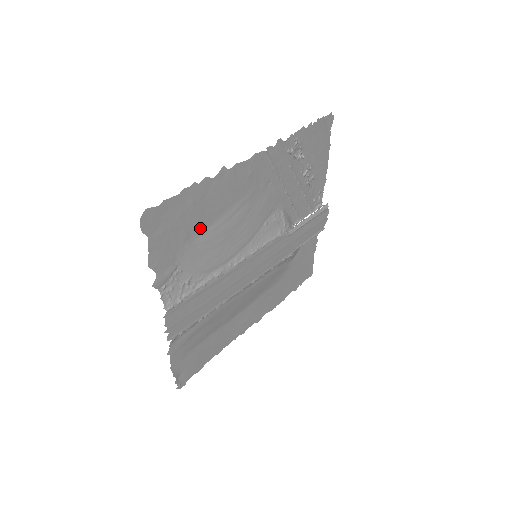
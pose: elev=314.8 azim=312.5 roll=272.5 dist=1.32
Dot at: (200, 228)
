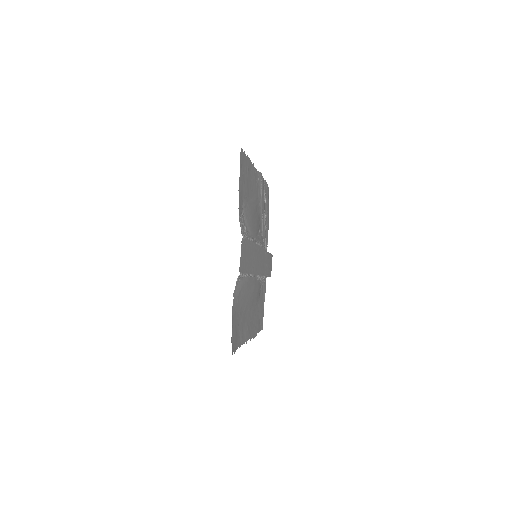
Dot at: (247, 194)
